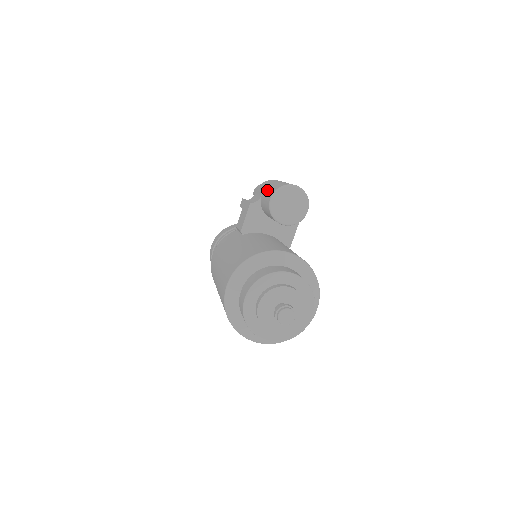
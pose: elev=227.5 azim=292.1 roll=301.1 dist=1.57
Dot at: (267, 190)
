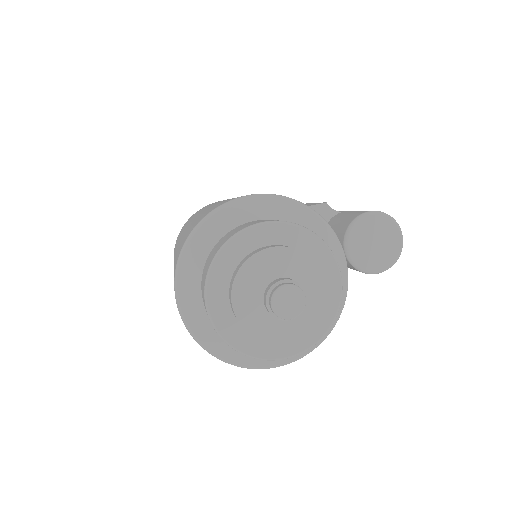
Dot at: occluded
